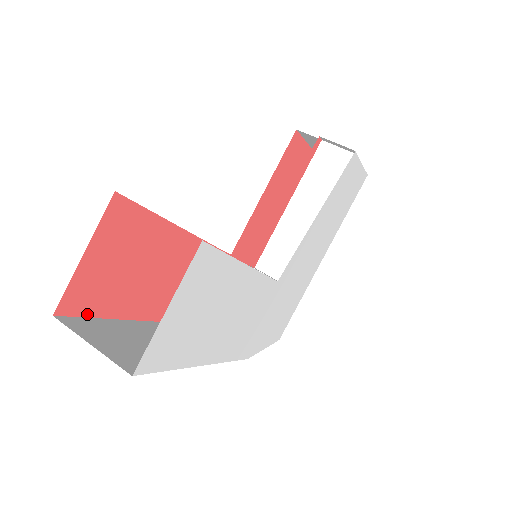
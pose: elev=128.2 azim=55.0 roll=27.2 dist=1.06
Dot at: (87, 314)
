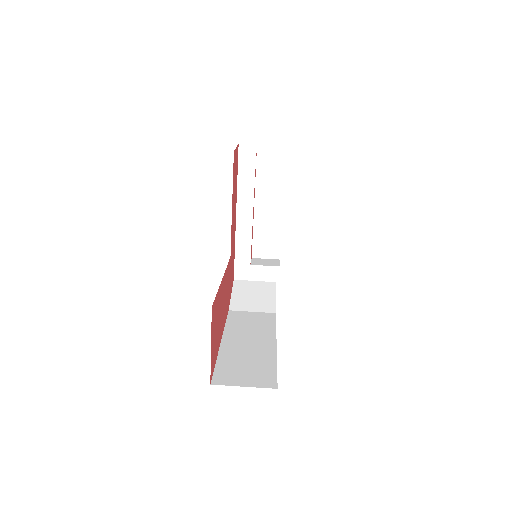
Dot at: (214, 367)
